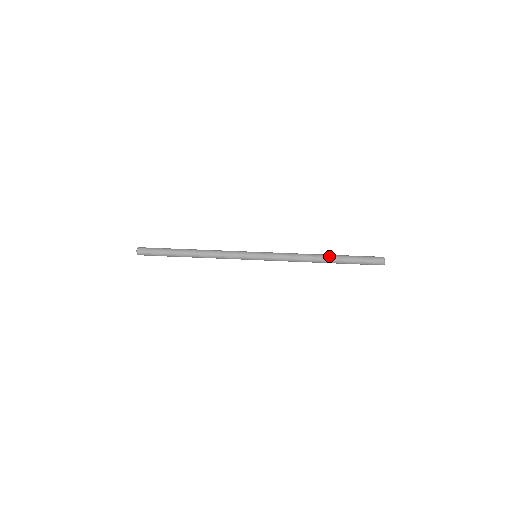
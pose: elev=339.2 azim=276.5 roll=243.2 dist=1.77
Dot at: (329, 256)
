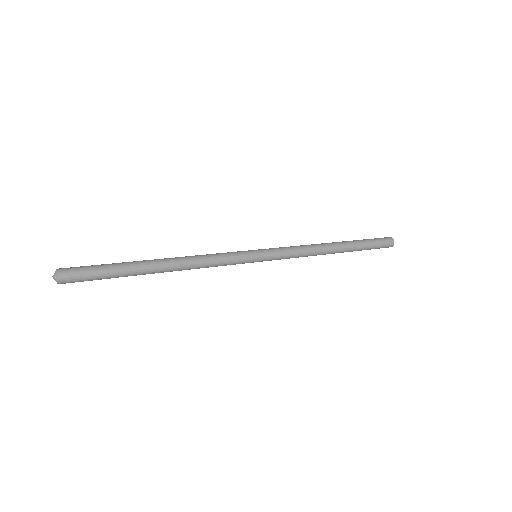
Dot at: (338, 242)
